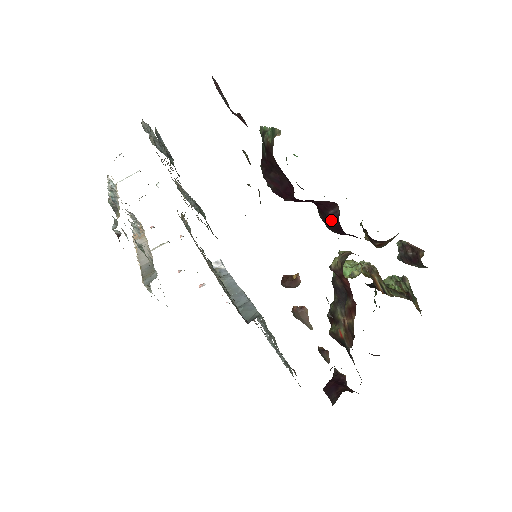
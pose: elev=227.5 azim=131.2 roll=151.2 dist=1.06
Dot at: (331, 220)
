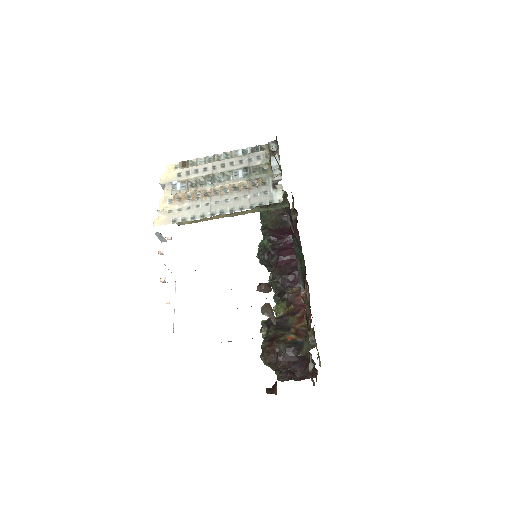
Dot at: (292, 267)
